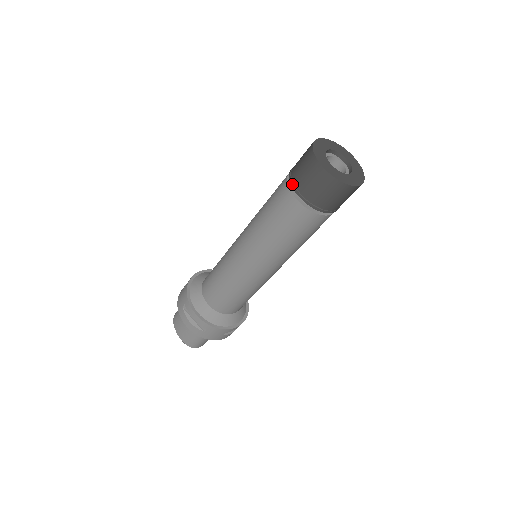
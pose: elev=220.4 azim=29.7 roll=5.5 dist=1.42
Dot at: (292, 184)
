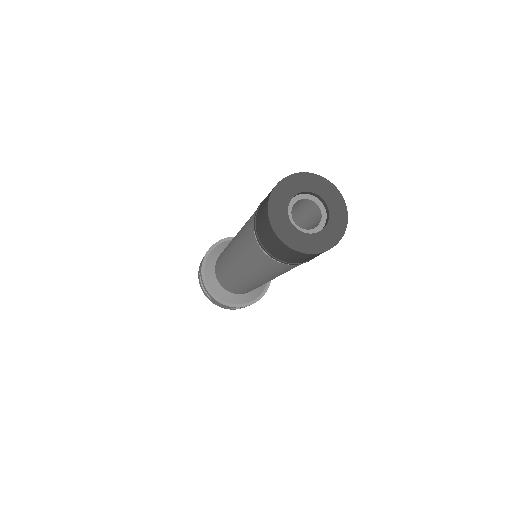
Dot at: (287, 264)
